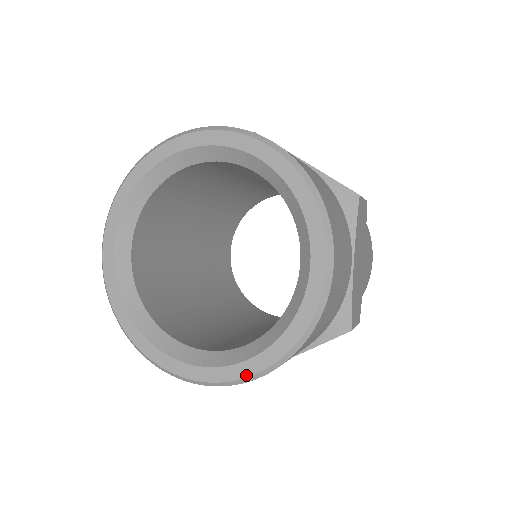
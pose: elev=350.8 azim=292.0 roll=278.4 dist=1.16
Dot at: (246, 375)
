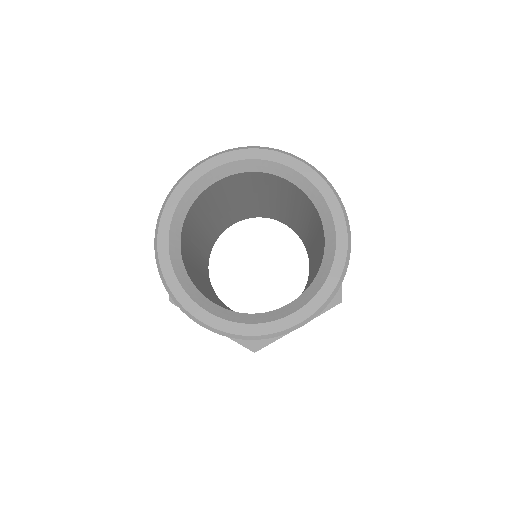
Dot at: (293, 324)
